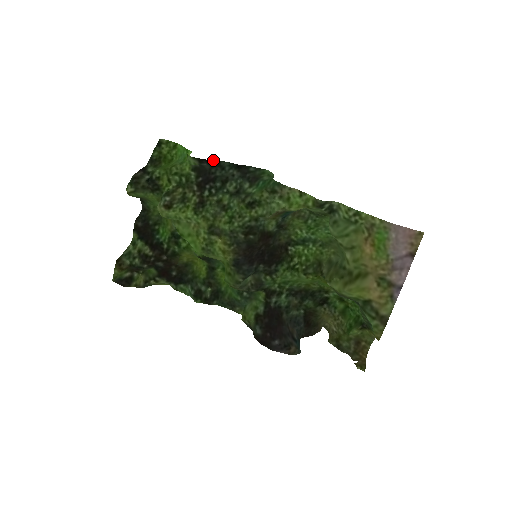
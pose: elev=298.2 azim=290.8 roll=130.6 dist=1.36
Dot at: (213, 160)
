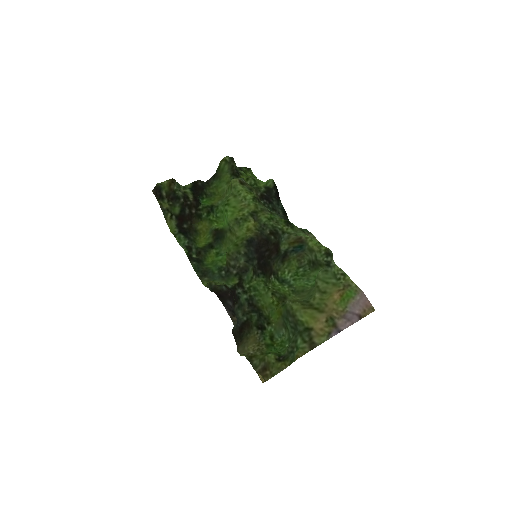
Dot at: occluded
